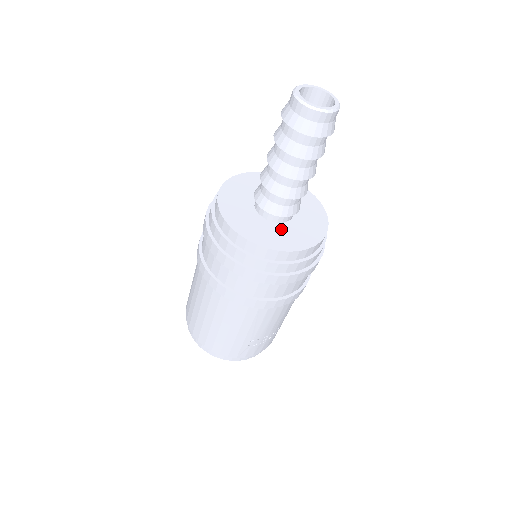
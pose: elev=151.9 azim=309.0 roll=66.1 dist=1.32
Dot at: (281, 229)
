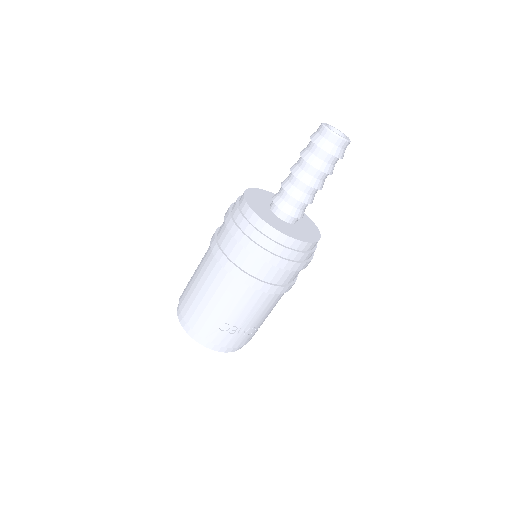
Dot at: (282, 222)
